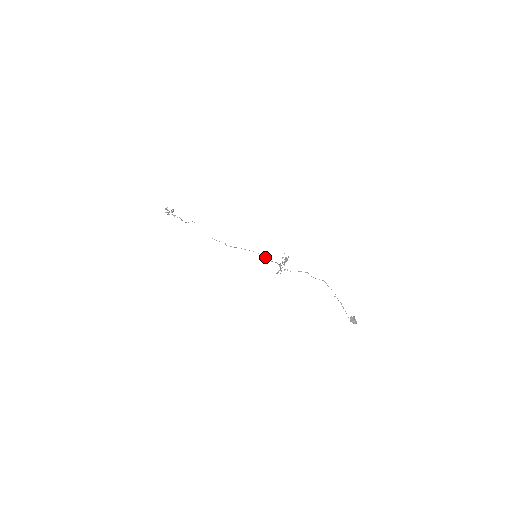
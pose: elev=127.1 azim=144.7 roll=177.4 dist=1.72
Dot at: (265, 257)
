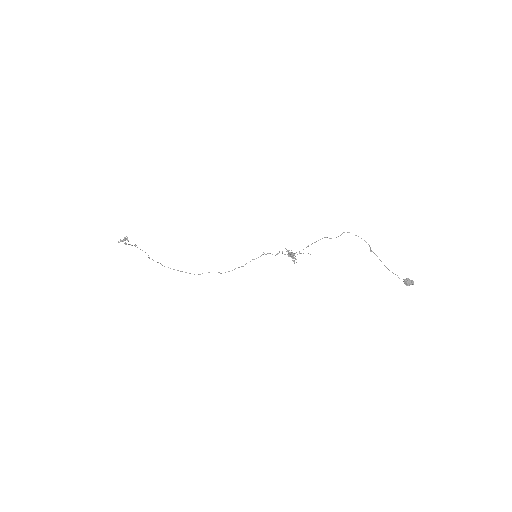
Dot at: (266, 254)
